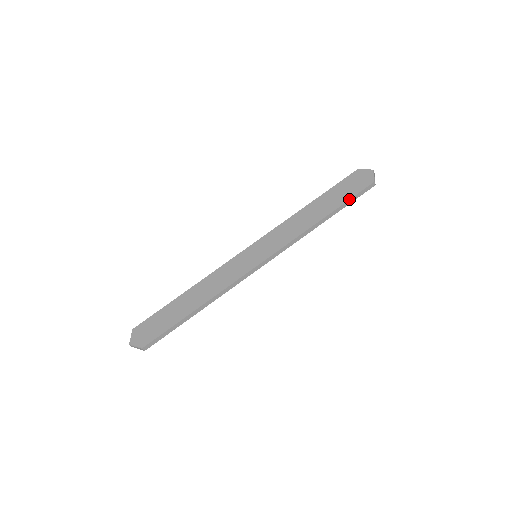
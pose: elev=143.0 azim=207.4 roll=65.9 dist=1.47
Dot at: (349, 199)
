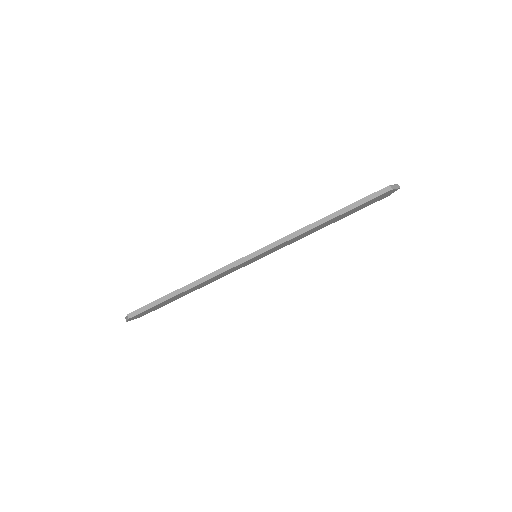
Dot at: (357, 201)
